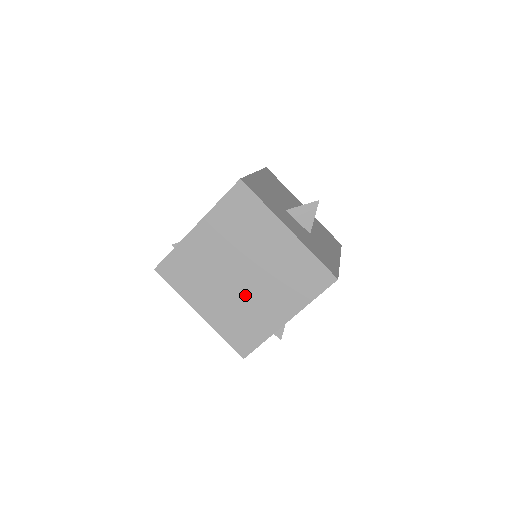
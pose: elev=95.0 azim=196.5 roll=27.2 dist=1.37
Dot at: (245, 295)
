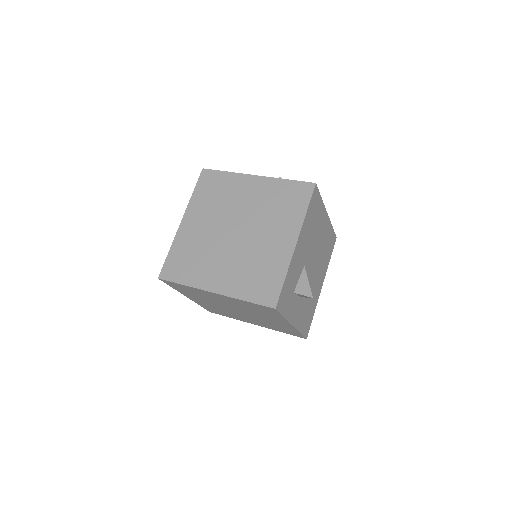
Dot at: (246, 247)
